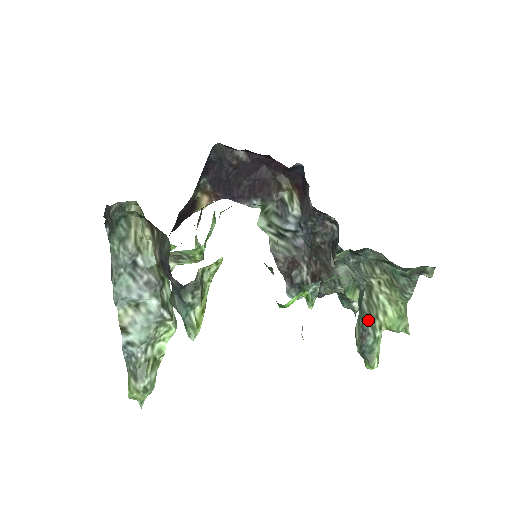
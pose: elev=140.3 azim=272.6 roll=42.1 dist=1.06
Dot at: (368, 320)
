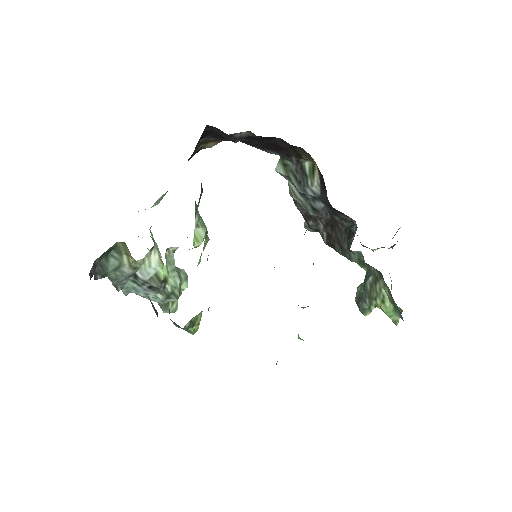
Dot at: (367, 296)
